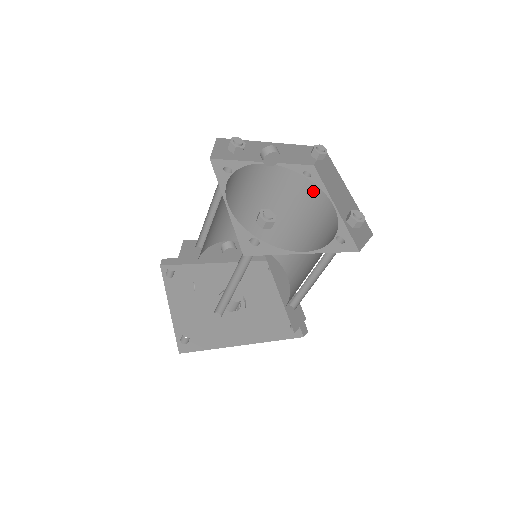
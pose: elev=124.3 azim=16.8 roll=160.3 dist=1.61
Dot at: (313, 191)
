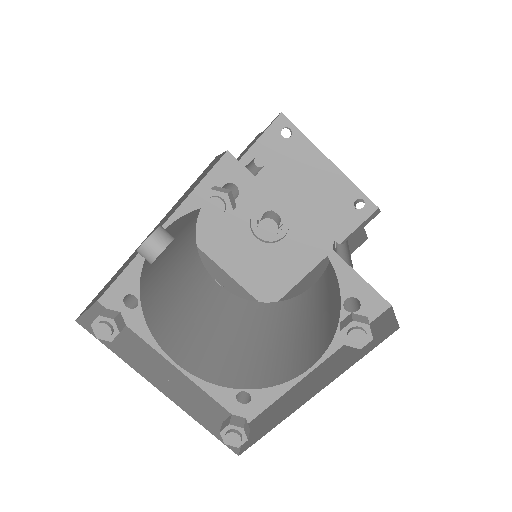
Dot at: occluded
